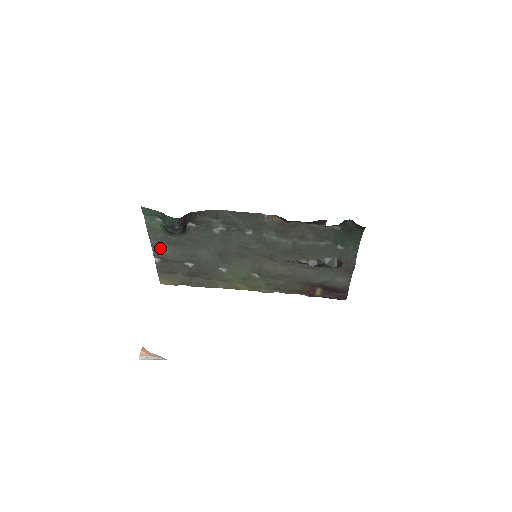
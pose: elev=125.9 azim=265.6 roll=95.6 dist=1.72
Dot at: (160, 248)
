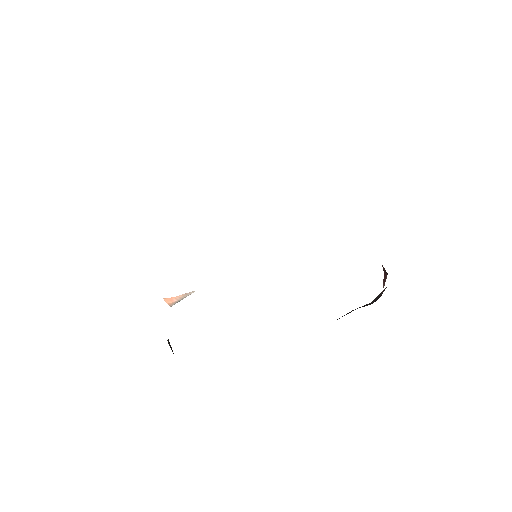
Dot at: occluded
